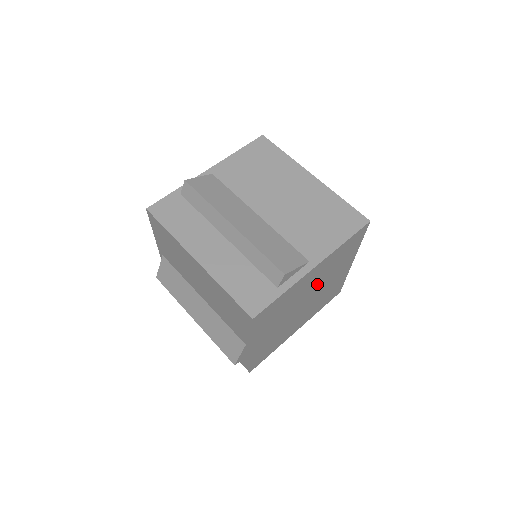
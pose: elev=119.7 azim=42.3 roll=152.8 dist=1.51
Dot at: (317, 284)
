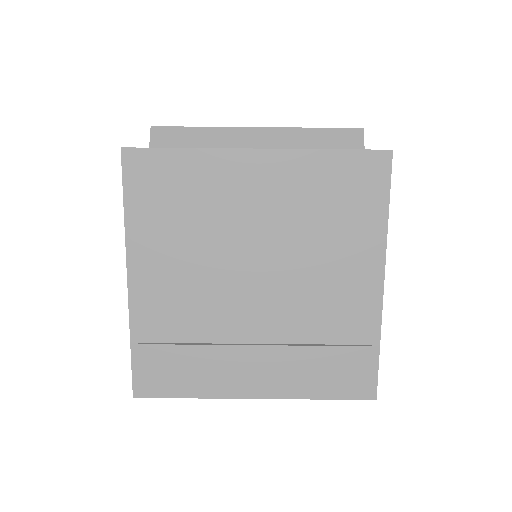
Dot at: occluded
